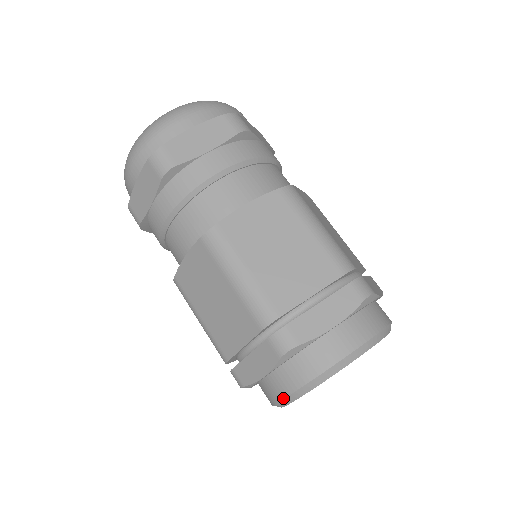
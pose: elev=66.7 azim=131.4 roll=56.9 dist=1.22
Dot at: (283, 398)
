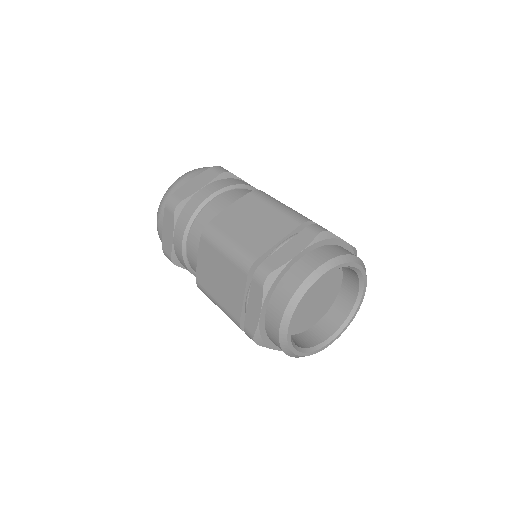
Dot at: (279, 326)
